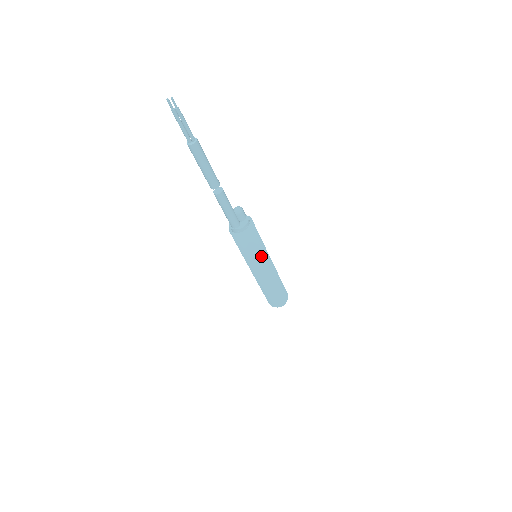
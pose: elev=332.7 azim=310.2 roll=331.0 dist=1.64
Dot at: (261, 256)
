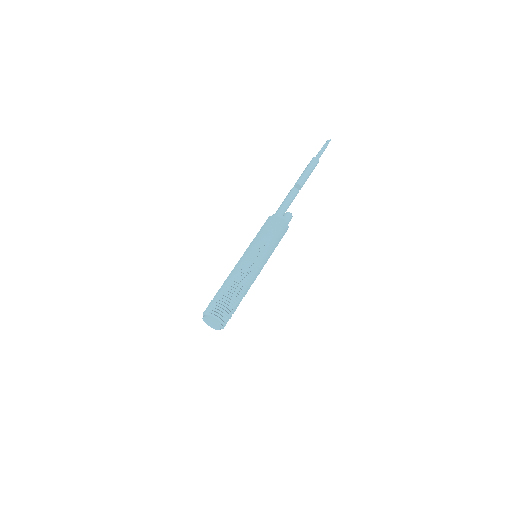
Dot at: (260, 246)
